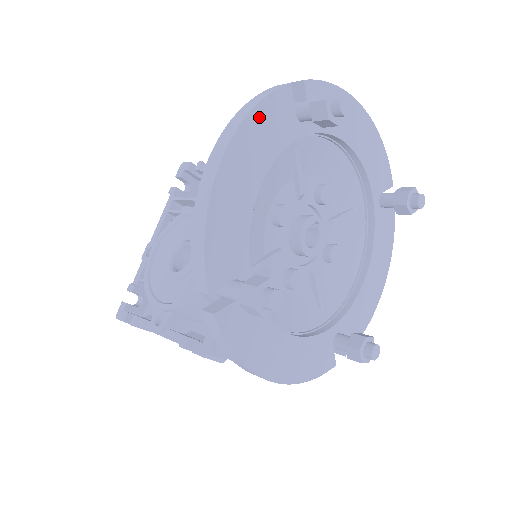
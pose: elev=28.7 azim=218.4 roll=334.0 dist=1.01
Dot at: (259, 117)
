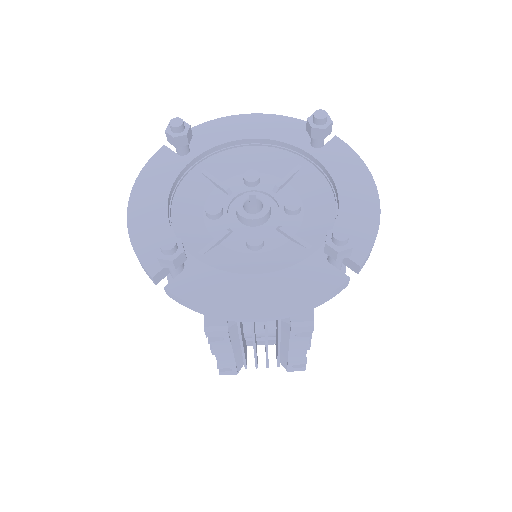
Dot at: (147, 173)
